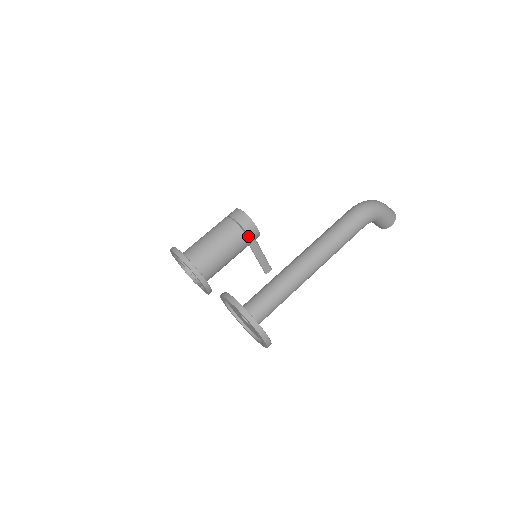
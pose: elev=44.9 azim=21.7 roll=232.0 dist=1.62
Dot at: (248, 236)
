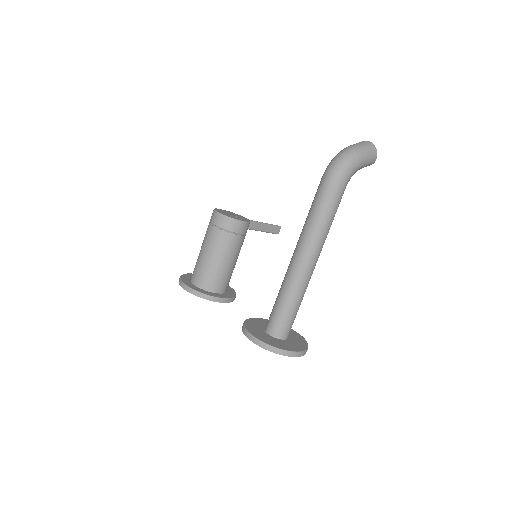
Dot at: occluded
